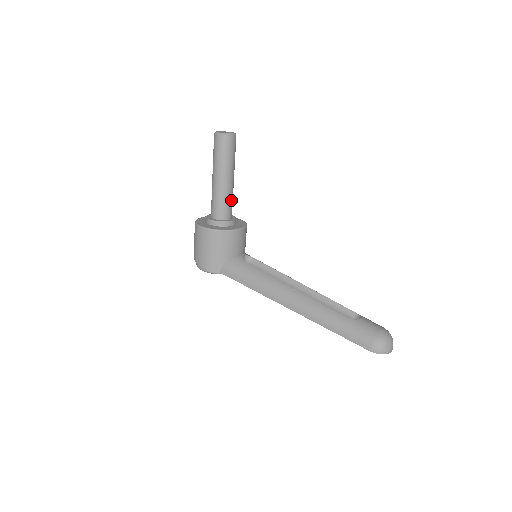
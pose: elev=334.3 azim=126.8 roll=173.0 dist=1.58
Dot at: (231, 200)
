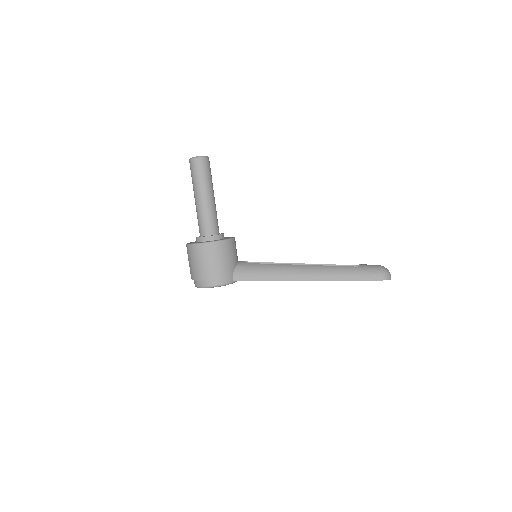
Dot at: occluded
